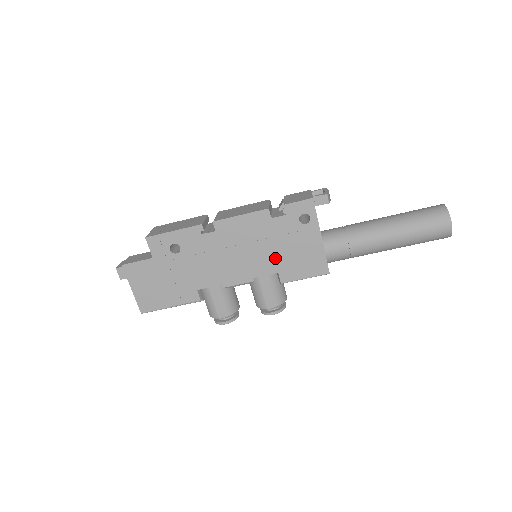
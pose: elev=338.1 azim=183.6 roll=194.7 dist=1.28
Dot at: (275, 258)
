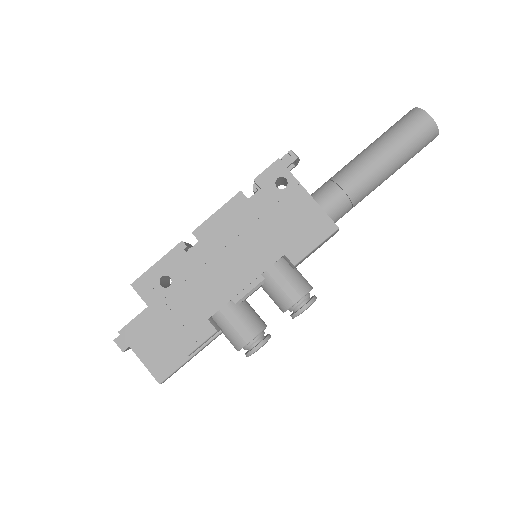
Dot at: (273, 240)
